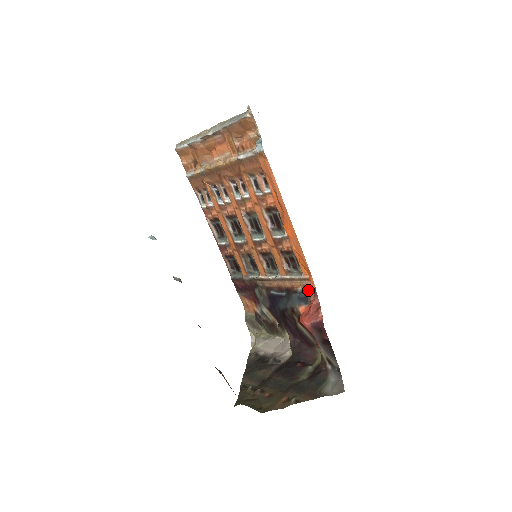
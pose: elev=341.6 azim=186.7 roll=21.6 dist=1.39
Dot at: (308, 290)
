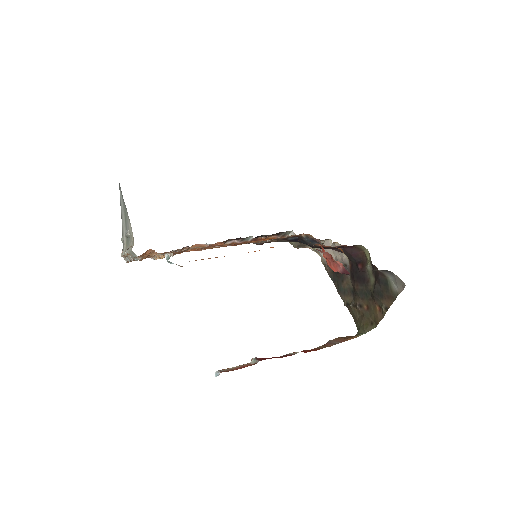
Dot at: (309, 236)
